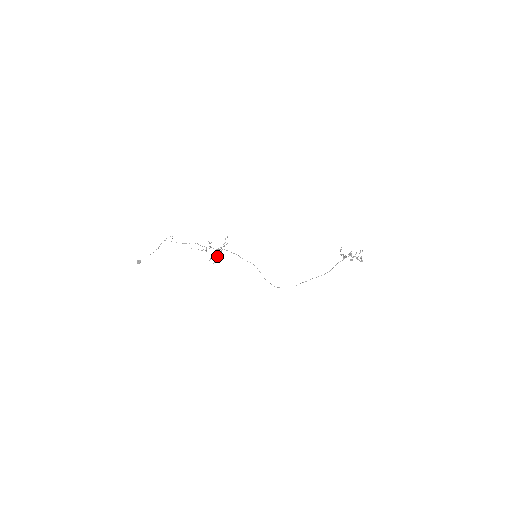
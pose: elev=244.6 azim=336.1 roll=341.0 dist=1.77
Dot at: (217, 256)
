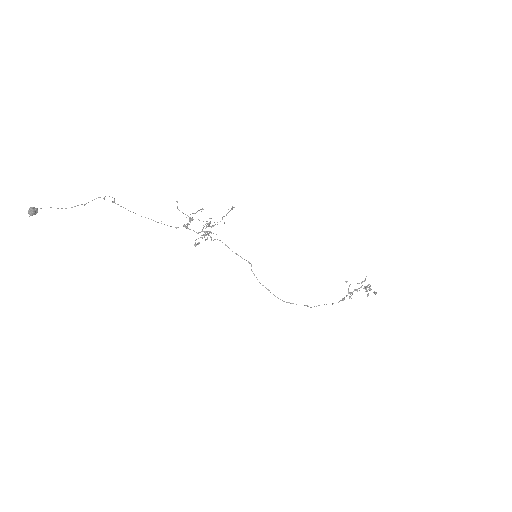
Dot at: occluded
